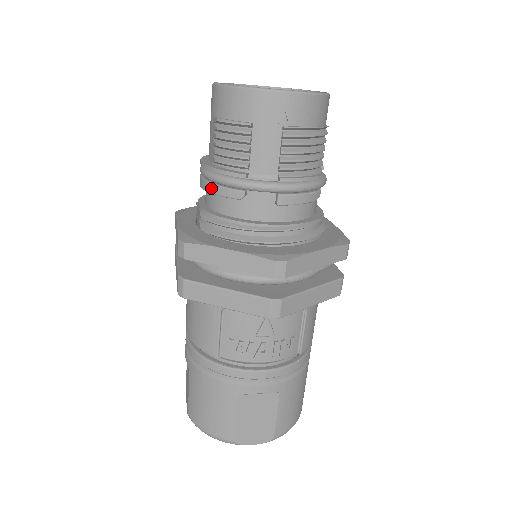
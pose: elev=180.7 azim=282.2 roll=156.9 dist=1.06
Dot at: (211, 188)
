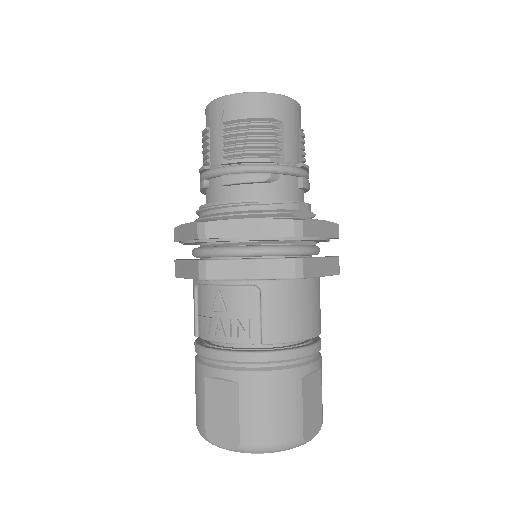
Dot at: occluded
